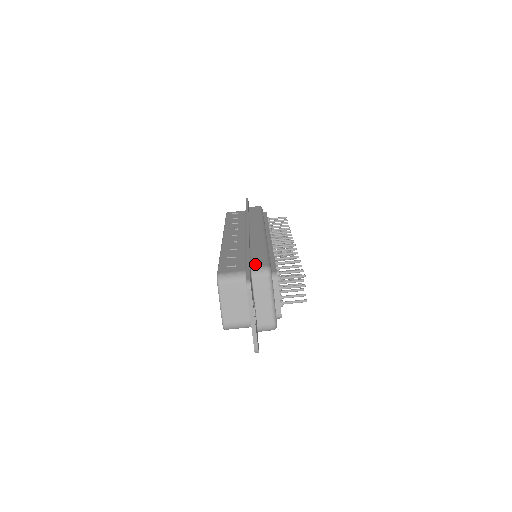
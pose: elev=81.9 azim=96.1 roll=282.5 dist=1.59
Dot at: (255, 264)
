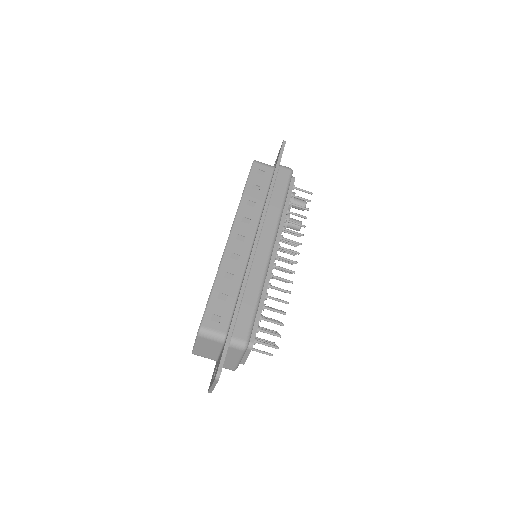
Dot at: (237, 332)
